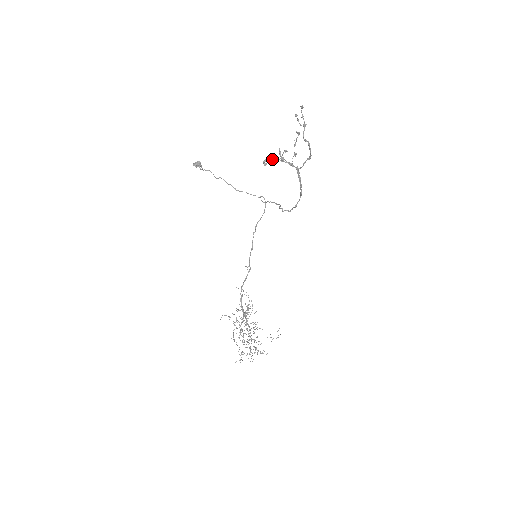
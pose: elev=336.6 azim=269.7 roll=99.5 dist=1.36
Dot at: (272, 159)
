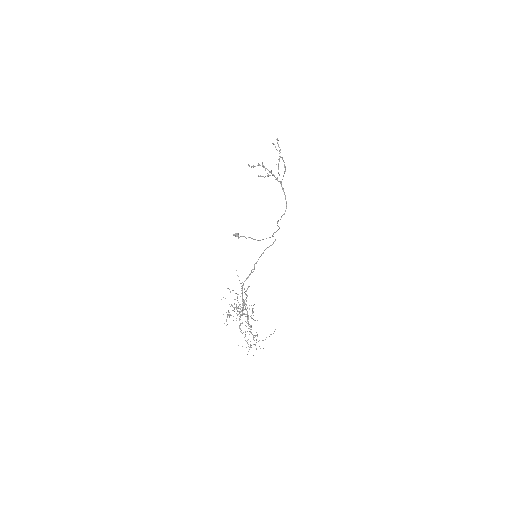
Dot at: occluded
